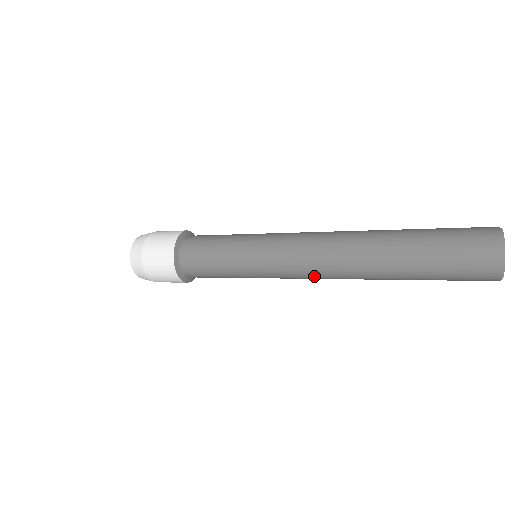
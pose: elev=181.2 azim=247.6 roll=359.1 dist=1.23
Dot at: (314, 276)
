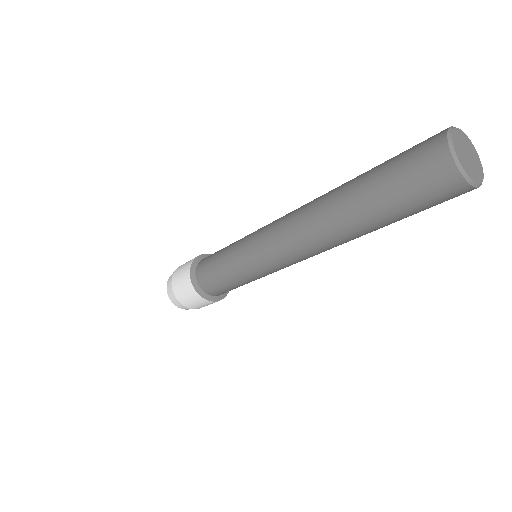
Dot at: (291, 249)
